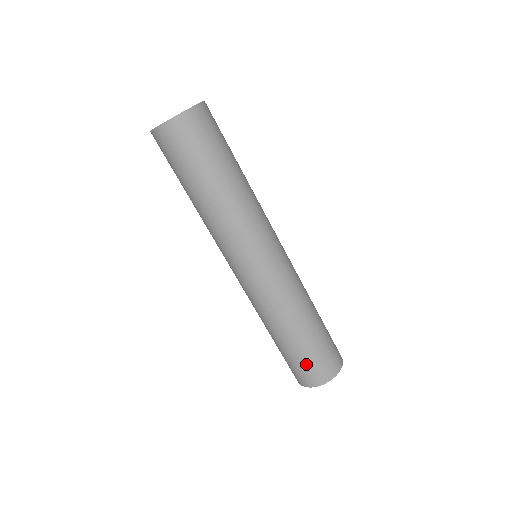
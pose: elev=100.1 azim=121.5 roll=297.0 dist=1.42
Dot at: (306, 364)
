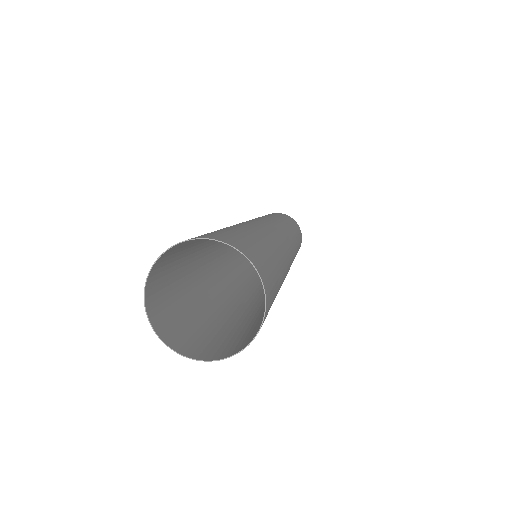
Dot at: occluded
